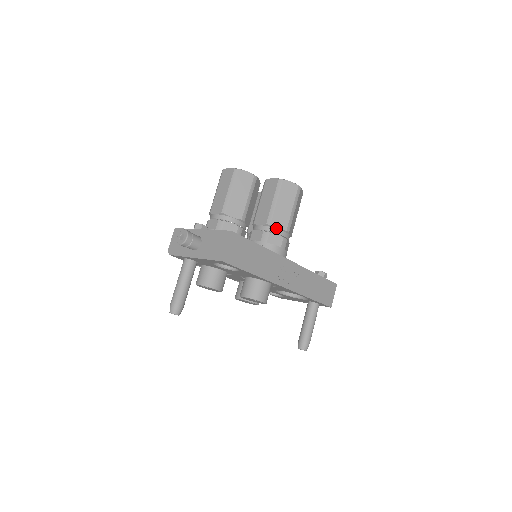
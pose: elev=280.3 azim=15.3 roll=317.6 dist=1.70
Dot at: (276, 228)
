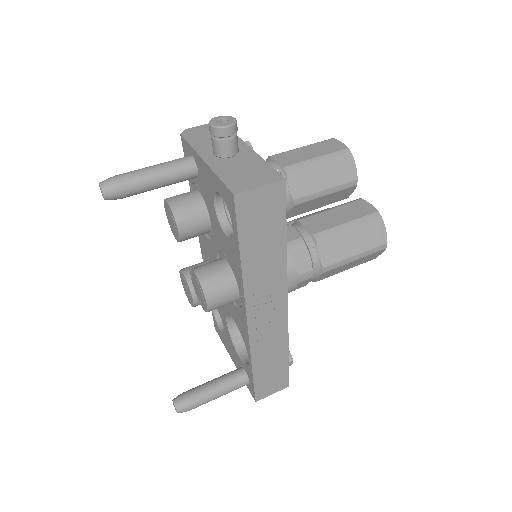
Dot at: (318, 251)
